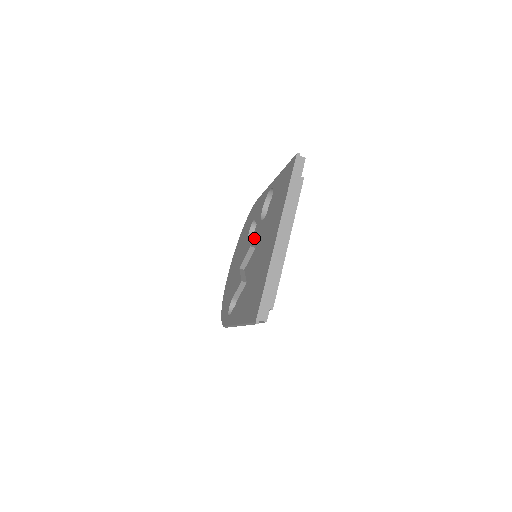
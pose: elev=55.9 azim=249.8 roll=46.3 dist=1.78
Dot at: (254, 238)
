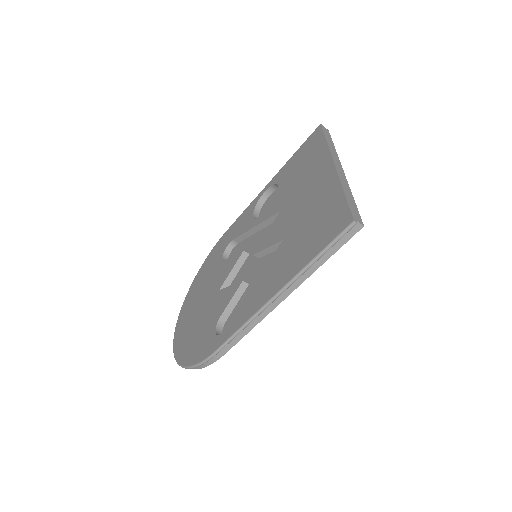
Dot at: occluded
